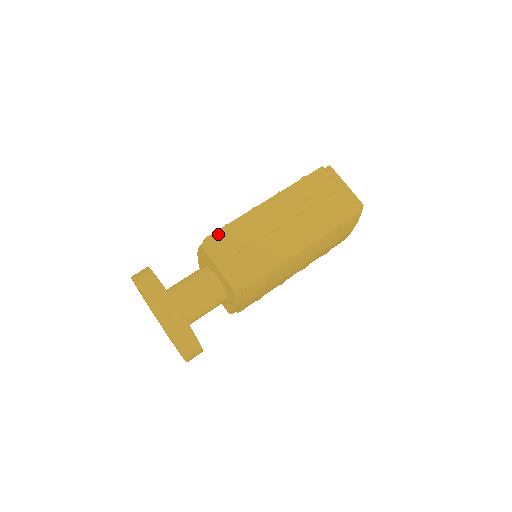
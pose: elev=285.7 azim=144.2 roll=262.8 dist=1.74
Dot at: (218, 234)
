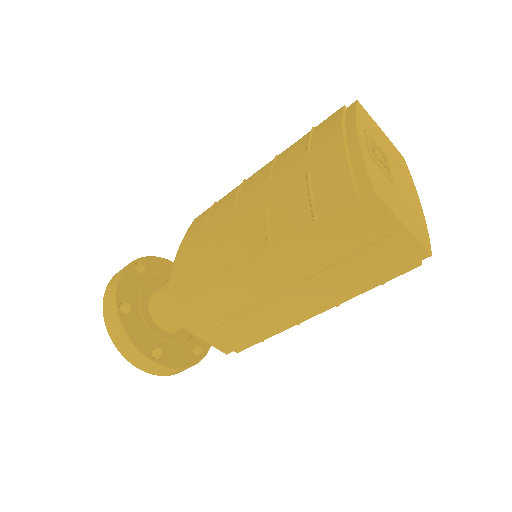
Dot at: (186, 307)
